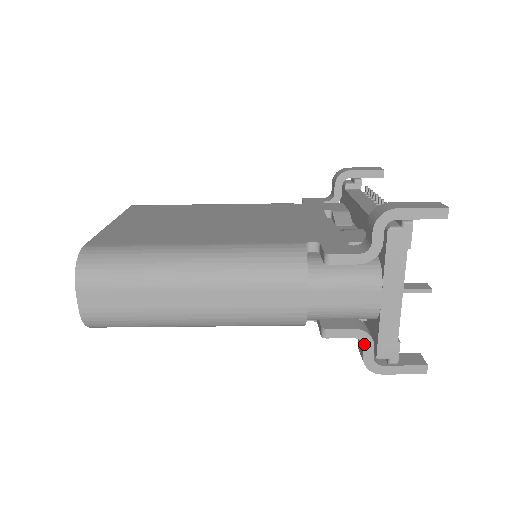
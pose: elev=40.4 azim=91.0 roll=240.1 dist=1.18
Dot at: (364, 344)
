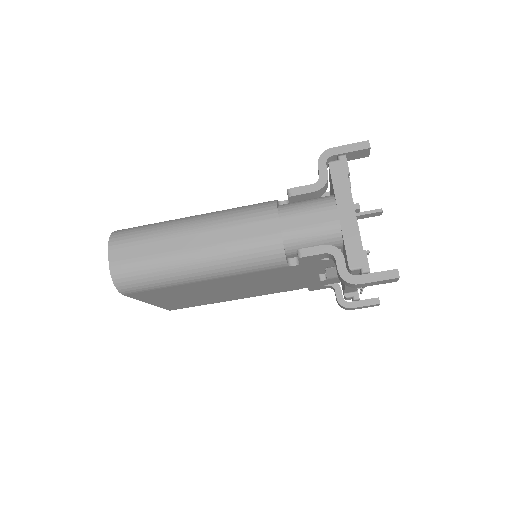
Dot at: (335, 257)
